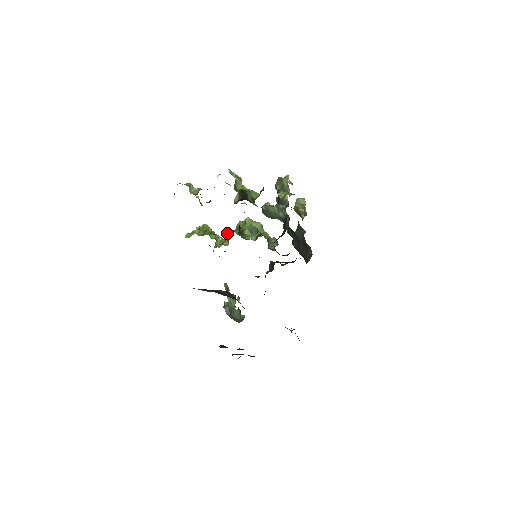
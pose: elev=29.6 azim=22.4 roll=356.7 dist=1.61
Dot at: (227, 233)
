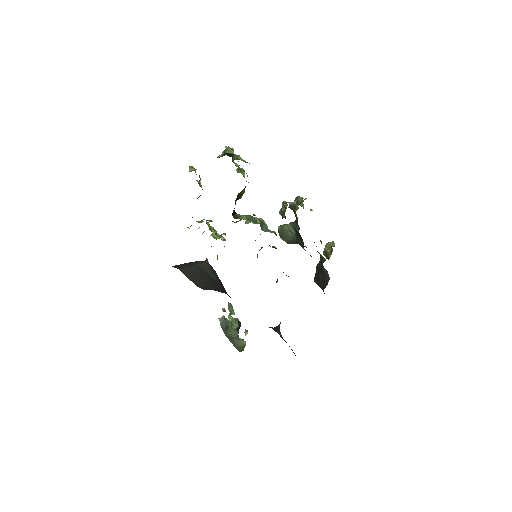
Dot at: occluded
